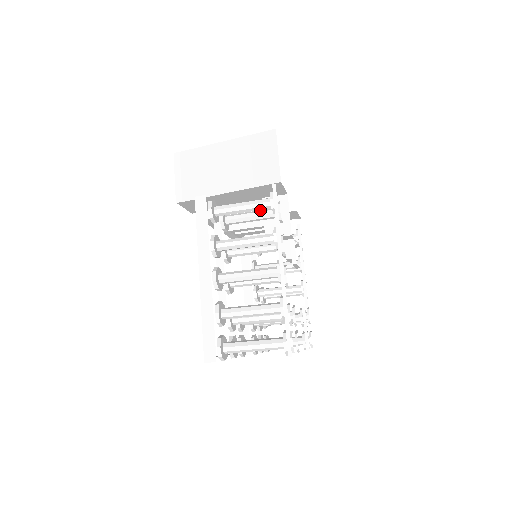
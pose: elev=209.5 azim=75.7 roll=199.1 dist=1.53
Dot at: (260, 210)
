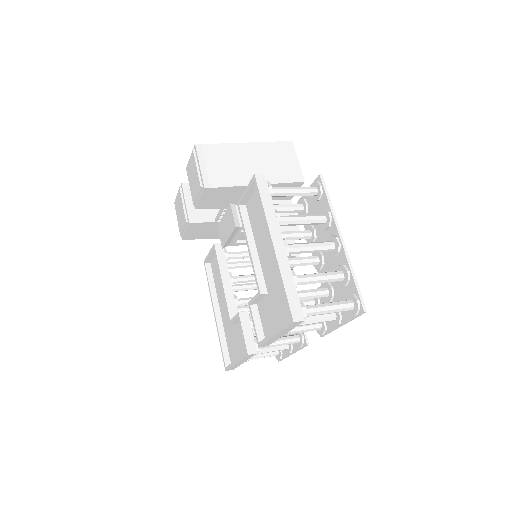
Dot at: occluded
